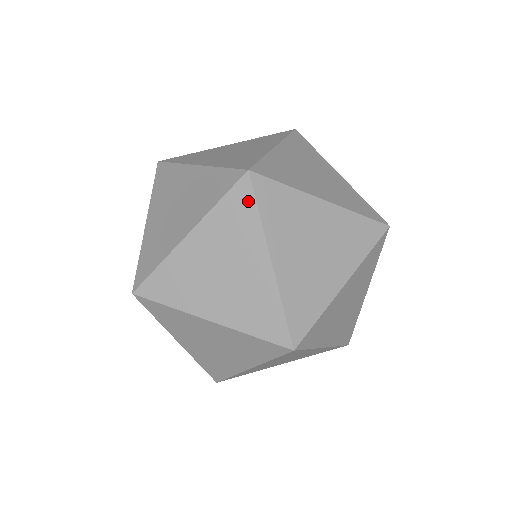
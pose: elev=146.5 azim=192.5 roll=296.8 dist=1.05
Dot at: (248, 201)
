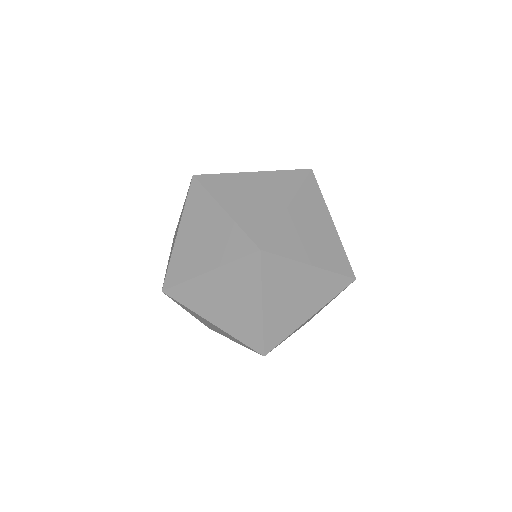
Dot at: (316, 187)
